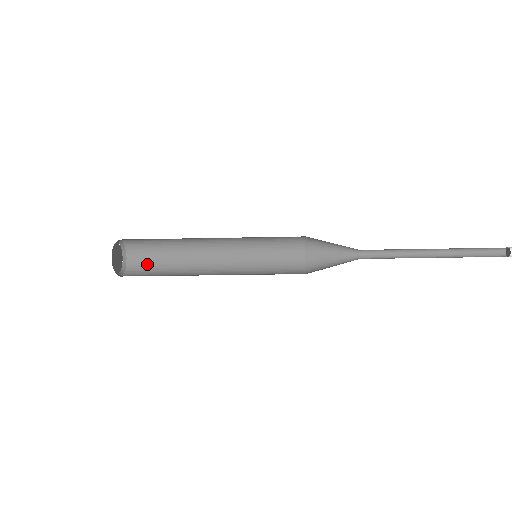
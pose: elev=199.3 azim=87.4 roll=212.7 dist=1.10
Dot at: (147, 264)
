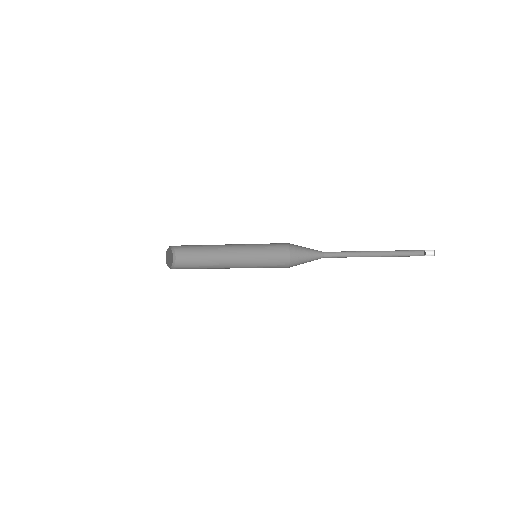
Dot at: (187, 267)
